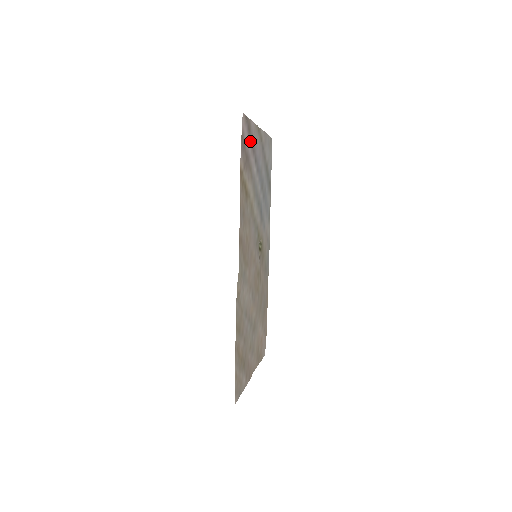
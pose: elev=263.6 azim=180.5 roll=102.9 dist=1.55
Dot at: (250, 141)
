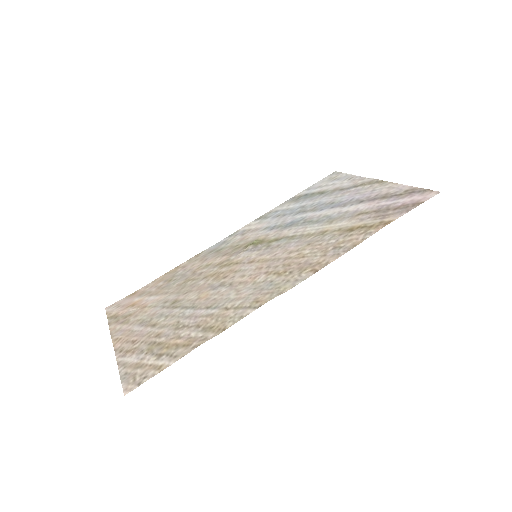
Dot at: (393, 197)
